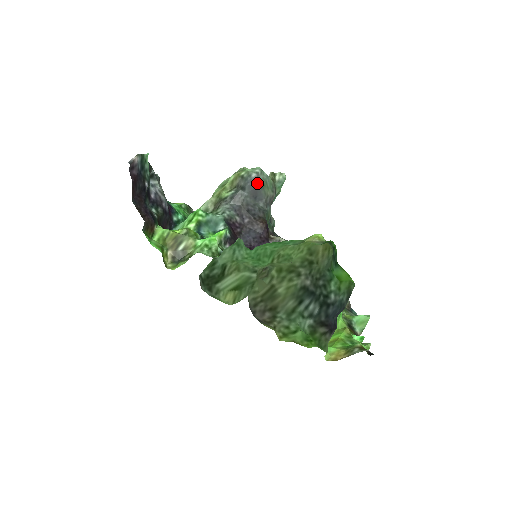
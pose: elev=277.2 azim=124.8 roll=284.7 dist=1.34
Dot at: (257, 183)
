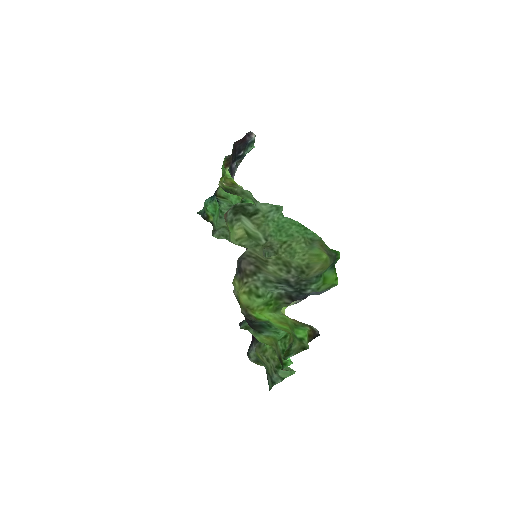
Dot at: occluded
